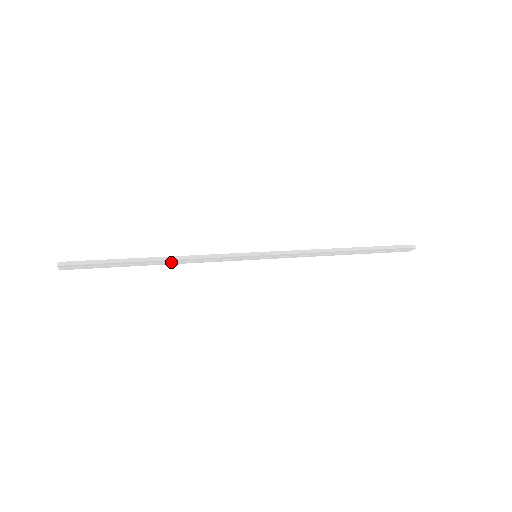
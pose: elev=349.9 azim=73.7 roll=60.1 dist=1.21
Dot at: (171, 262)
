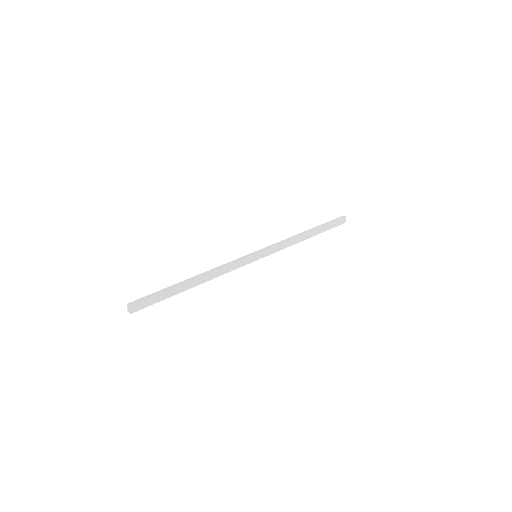
Dot at: (204, 279)
